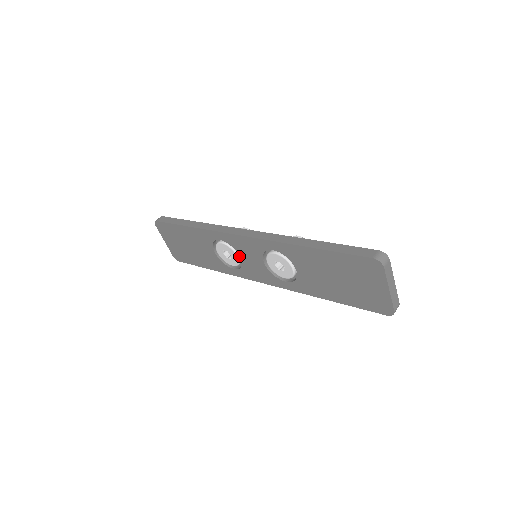
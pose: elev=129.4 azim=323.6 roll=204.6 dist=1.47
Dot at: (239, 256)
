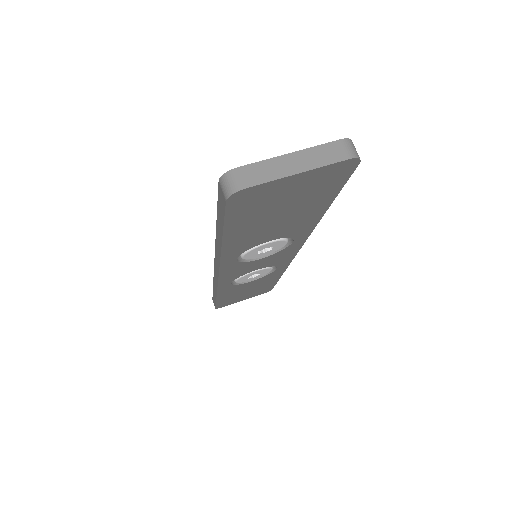
Dot at: occluded
